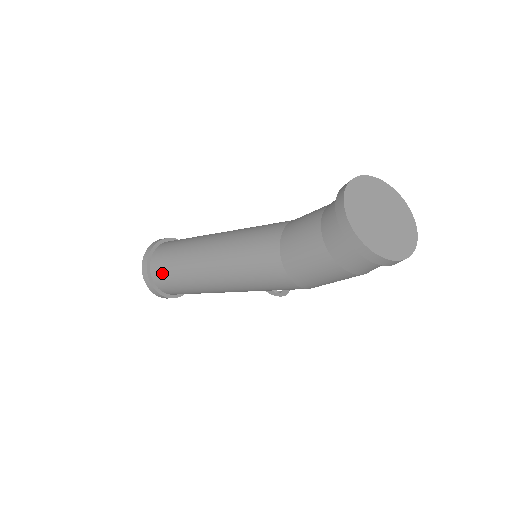
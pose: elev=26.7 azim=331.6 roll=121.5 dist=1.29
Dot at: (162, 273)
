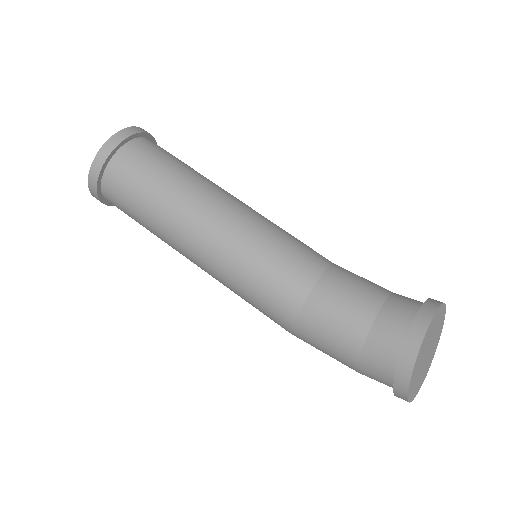
Dot at: (122, 189)
